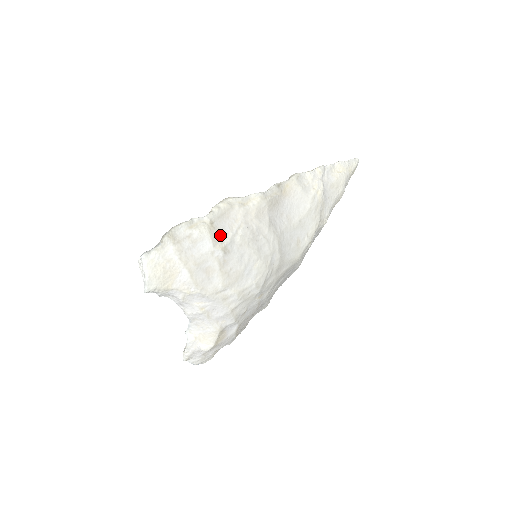
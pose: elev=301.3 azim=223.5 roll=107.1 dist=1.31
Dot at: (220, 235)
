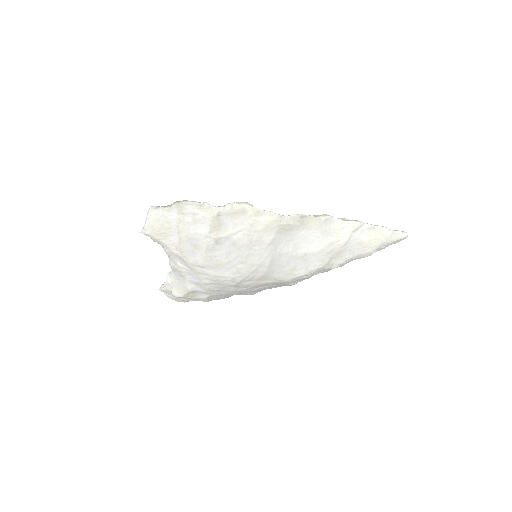
Dot at: (221, 227)
